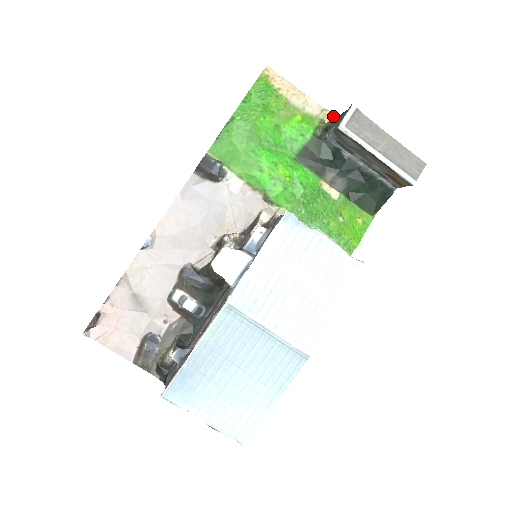
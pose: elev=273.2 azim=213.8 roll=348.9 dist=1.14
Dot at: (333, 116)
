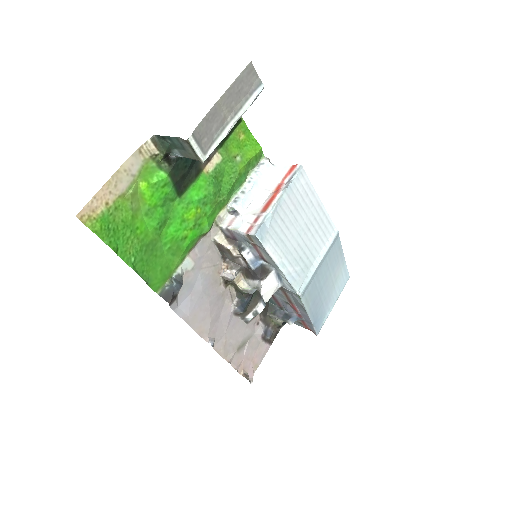
Dot at: (152, 142)
